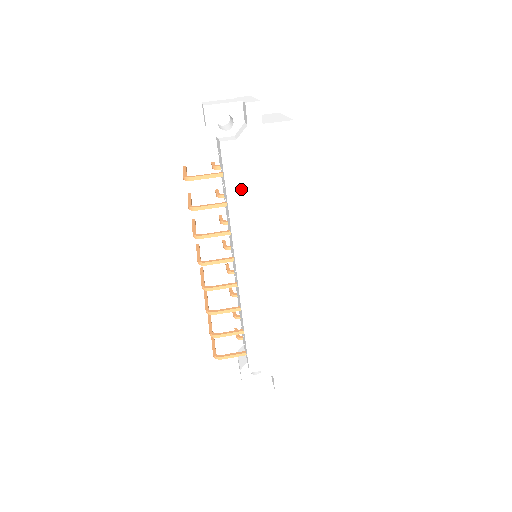
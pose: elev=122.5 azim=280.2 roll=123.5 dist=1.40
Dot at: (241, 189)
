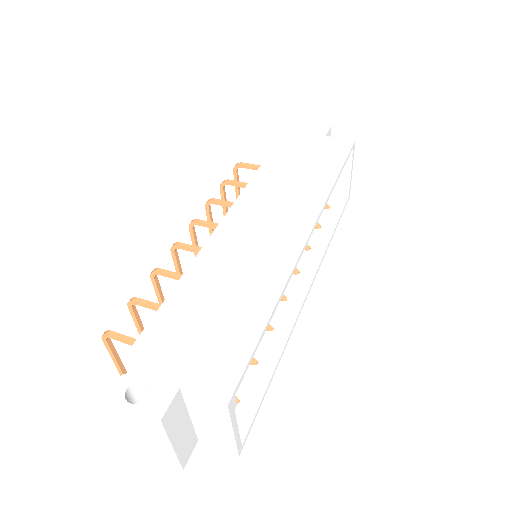
Dot at: (279, 163)
